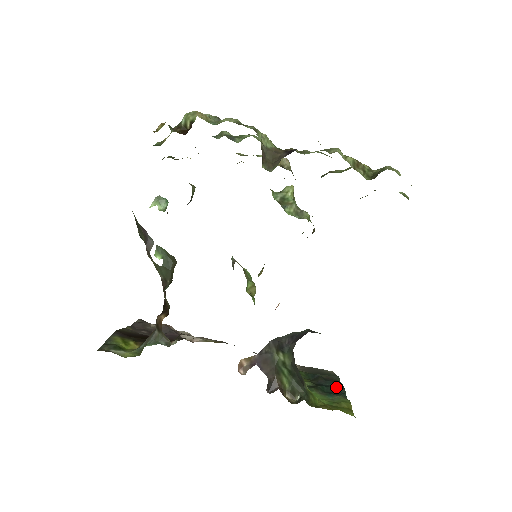
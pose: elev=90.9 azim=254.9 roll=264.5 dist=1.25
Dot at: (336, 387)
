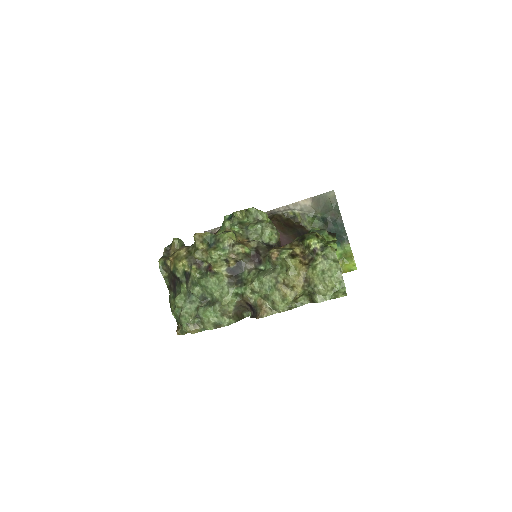
Dot at: (340, 232)
